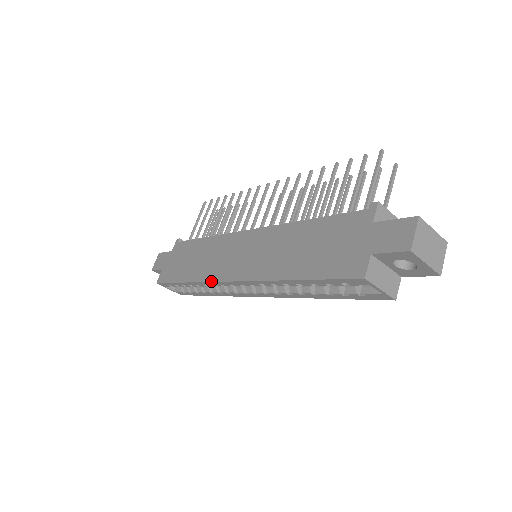
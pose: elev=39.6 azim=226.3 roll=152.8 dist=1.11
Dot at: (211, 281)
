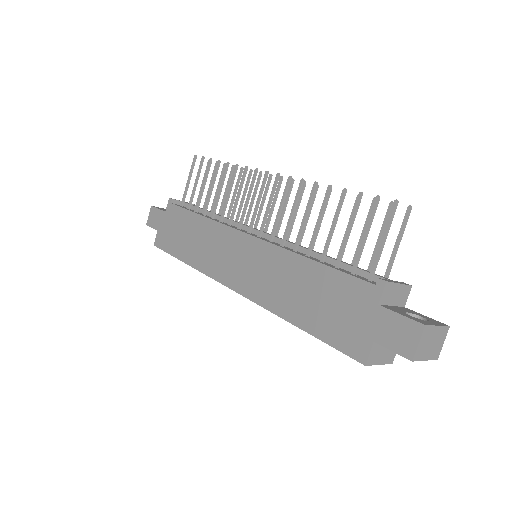
Dot at: (212, 278)
